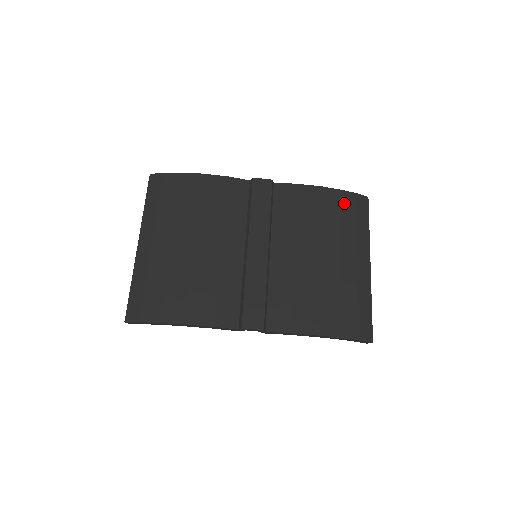
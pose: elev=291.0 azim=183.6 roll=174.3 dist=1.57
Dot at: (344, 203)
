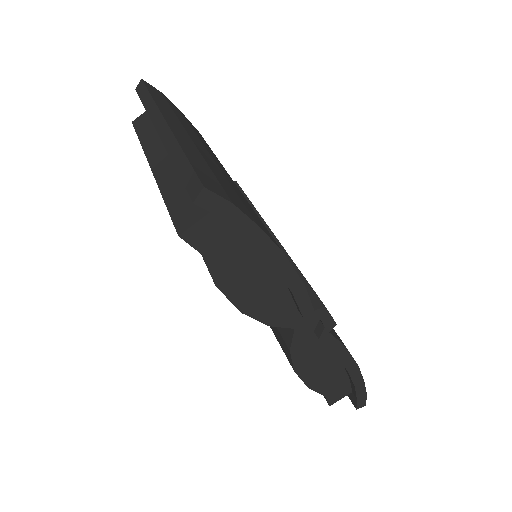
Dot at: occluded
